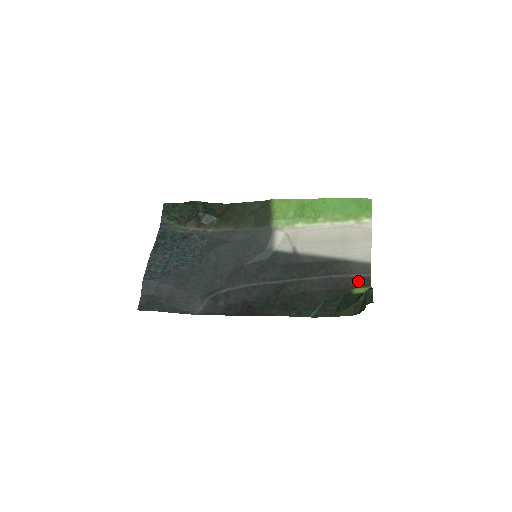
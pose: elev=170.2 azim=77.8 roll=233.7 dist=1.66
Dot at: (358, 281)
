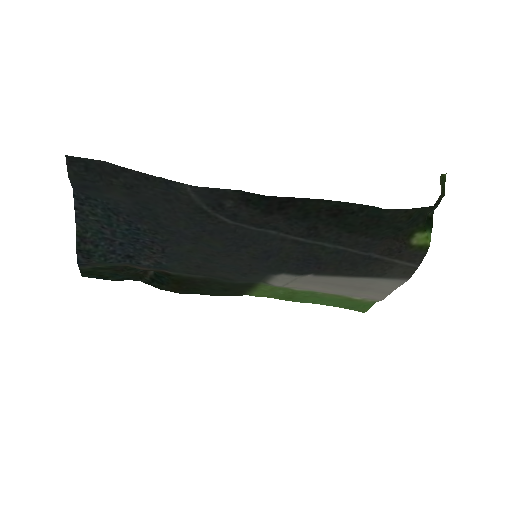
Dot at: (409, 256)
